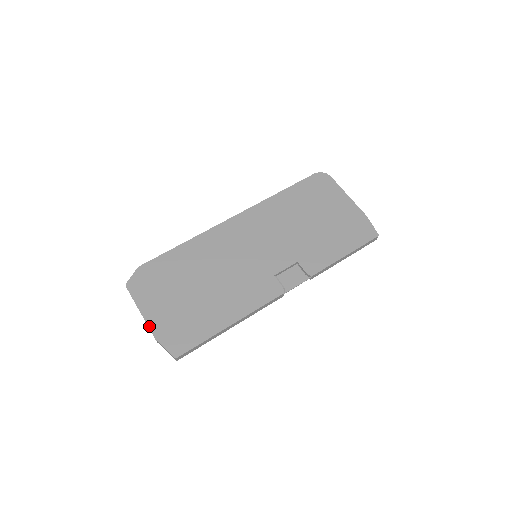
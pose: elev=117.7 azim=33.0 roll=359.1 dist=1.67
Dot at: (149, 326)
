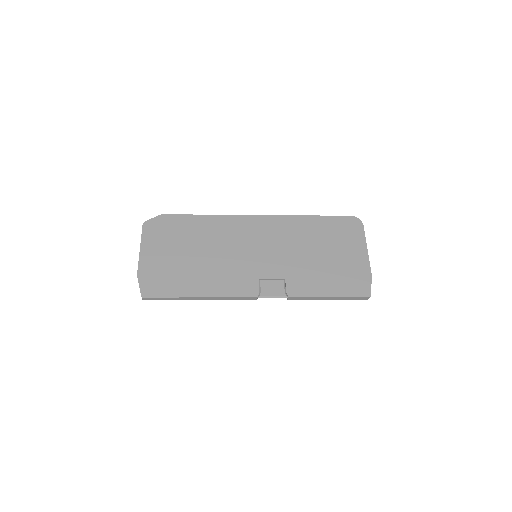
Dot at: (139, 262)
